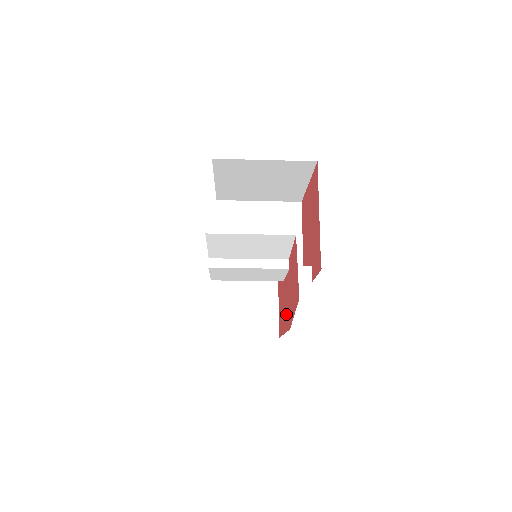
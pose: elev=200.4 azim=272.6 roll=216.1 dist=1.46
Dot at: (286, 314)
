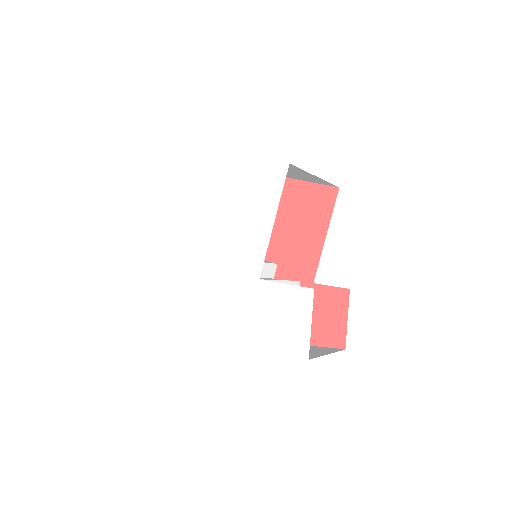
Dot at: occluded
